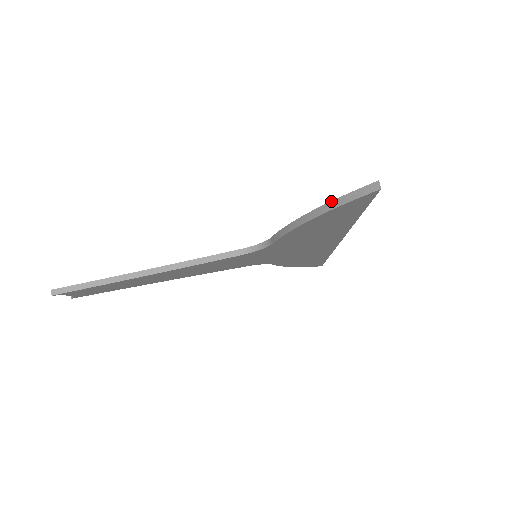
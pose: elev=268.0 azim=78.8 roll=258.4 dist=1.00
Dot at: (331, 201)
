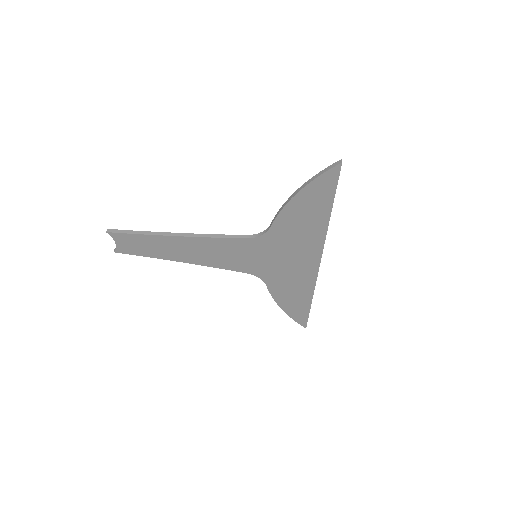
Dot at: (313, 176)
